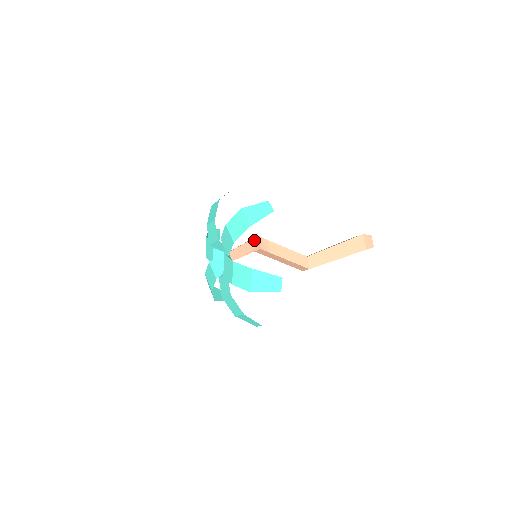
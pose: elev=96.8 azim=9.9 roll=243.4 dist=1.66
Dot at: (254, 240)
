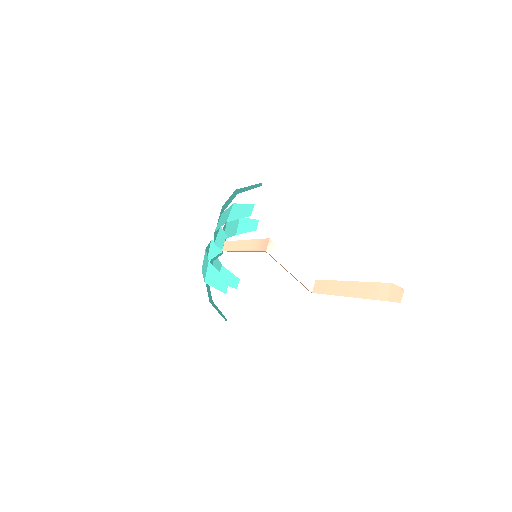
Dot at: (263, 241)
